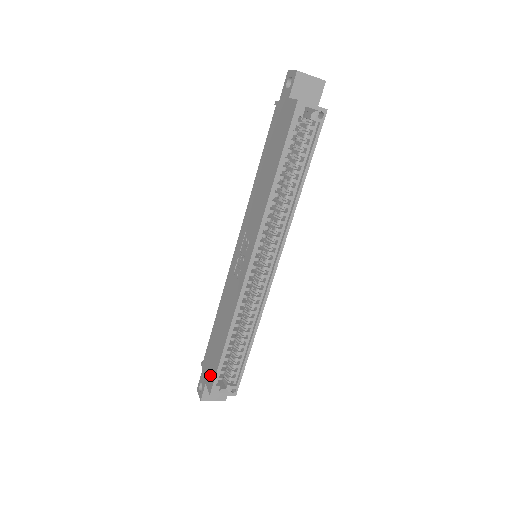
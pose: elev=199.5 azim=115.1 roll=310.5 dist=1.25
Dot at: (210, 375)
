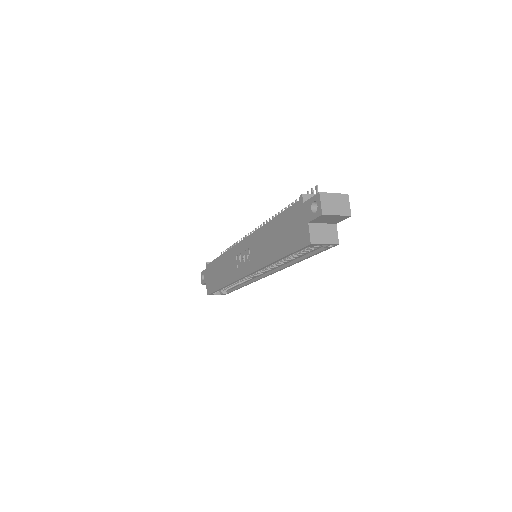
Dot at: (209, 285)
